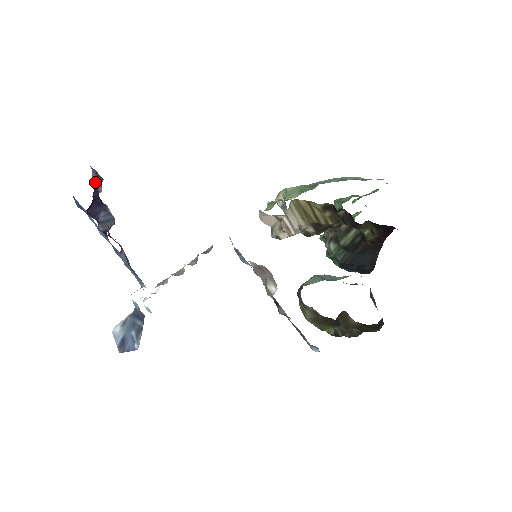
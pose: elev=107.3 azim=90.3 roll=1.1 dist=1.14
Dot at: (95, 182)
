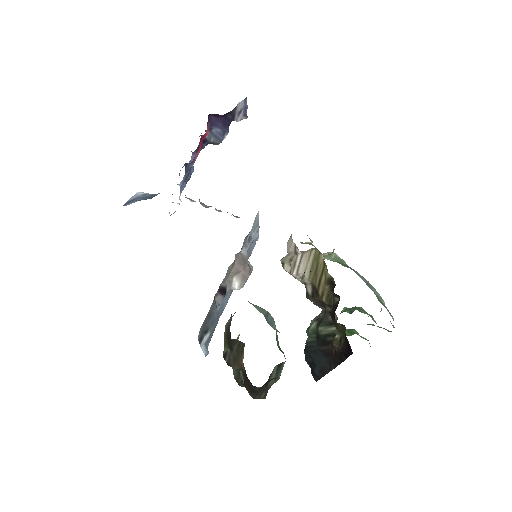
Dot at: (238, 109)
